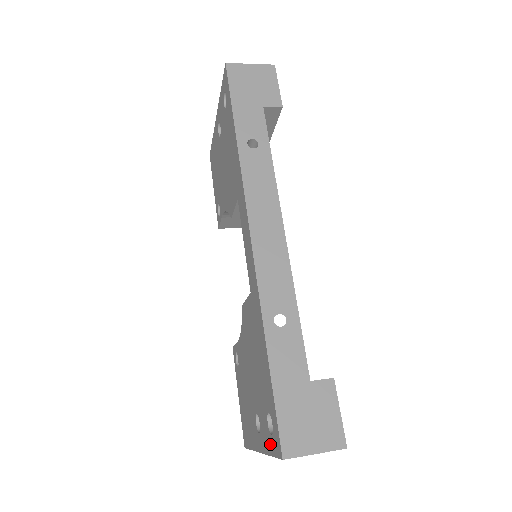
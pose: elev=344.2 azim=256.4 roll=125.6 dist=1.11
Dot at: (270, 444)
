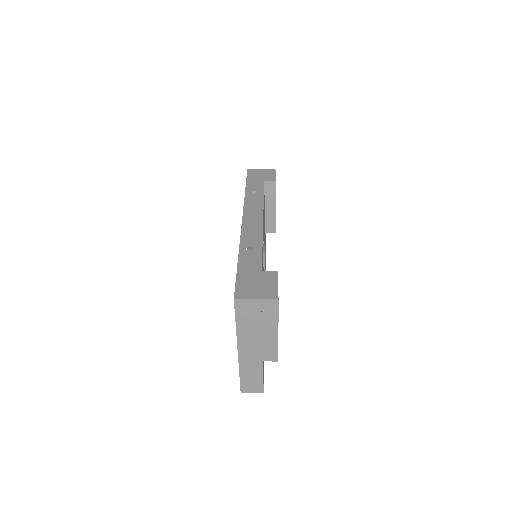
Dot at: occluded
